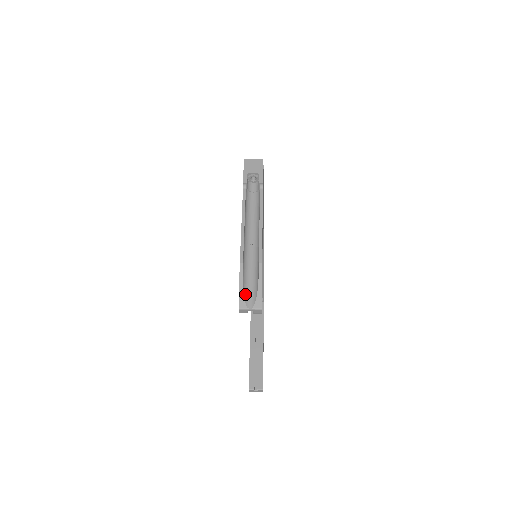
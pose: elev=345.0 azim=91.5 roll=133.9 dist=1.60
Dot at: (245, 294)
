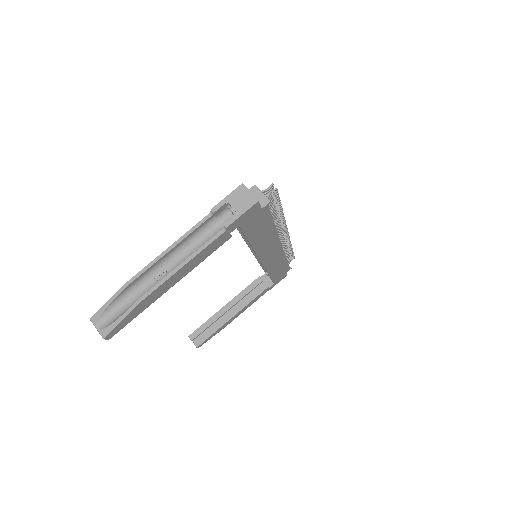
Dot at: (106, 313)
